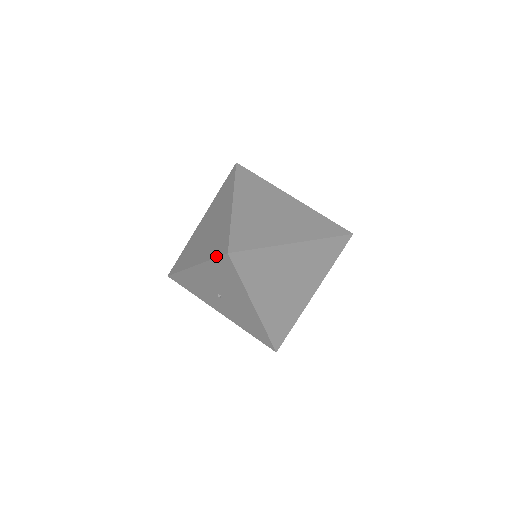
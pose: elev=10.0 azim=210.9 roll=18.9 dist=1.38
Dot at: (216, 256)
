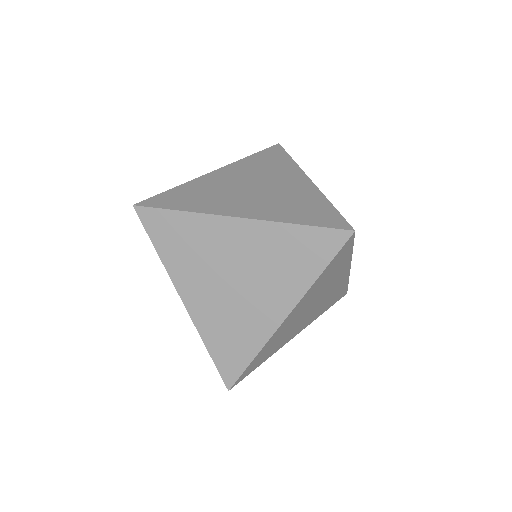
Dot at: occluded
